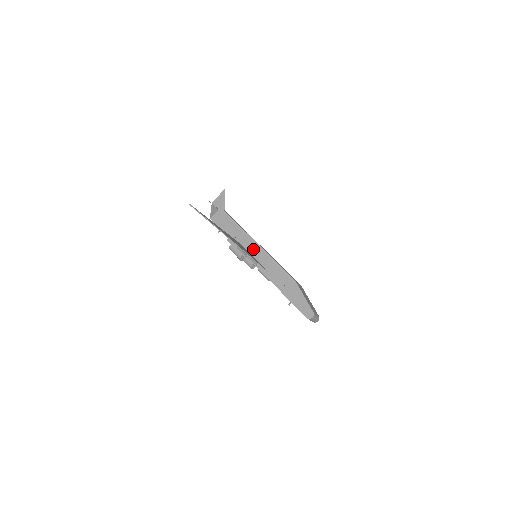
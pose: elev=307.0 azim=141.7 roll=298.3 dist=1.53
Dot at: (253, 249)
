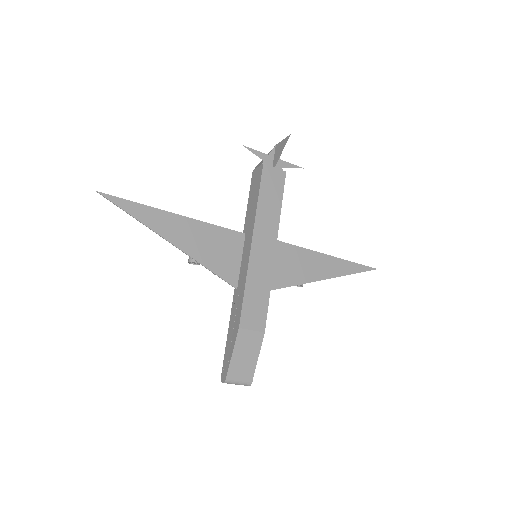
Dot at: (246, 249)
